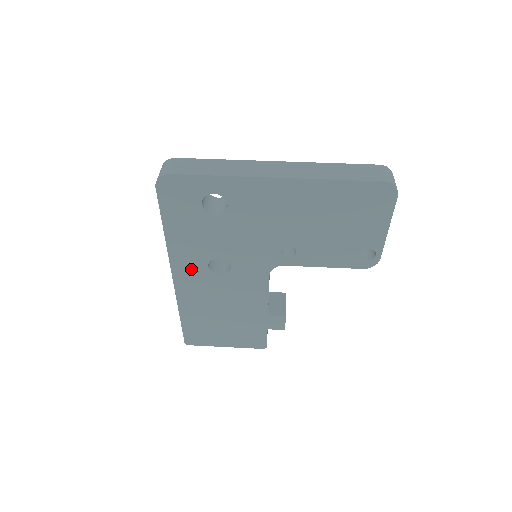
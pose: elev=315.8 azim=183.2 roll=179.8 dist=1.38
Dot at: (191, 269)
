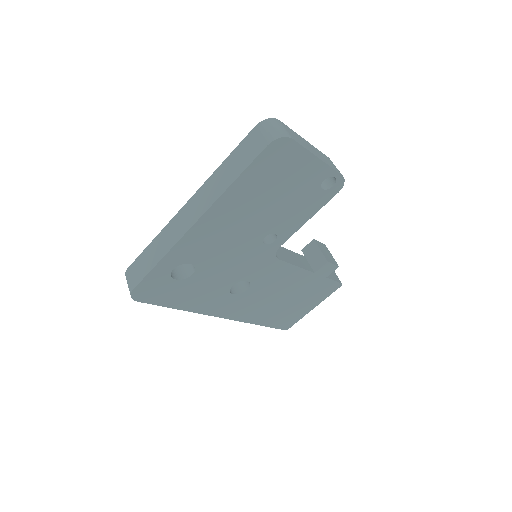
Dot at: (226, 305)
